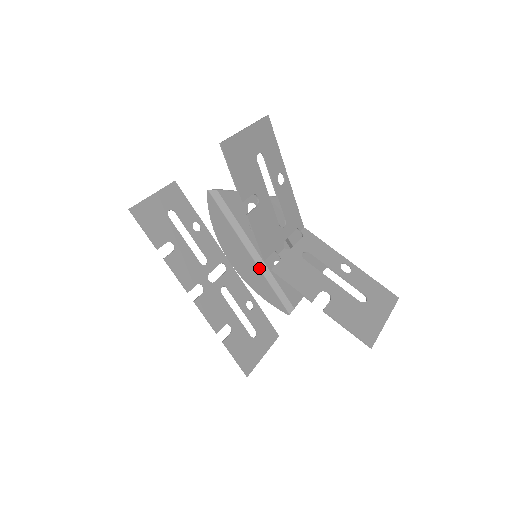
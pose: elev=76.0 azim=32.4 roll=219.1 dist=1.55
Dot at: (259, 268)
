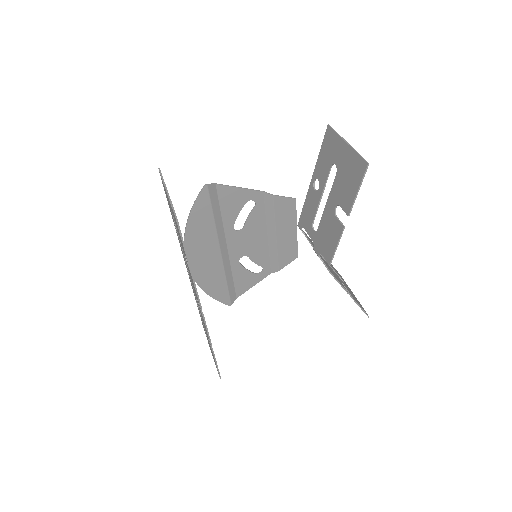
Dot at: (223, 265)
